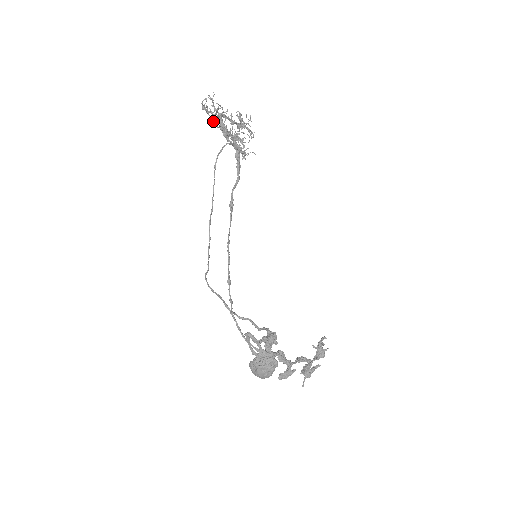
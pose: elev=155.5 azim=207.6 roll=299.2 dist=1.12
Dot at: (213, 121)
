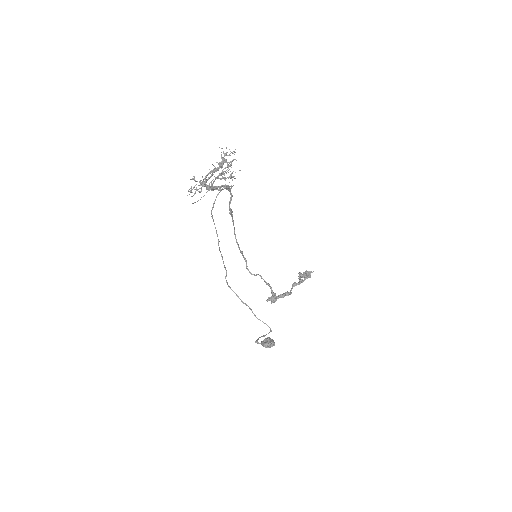
Dot at: occluded
